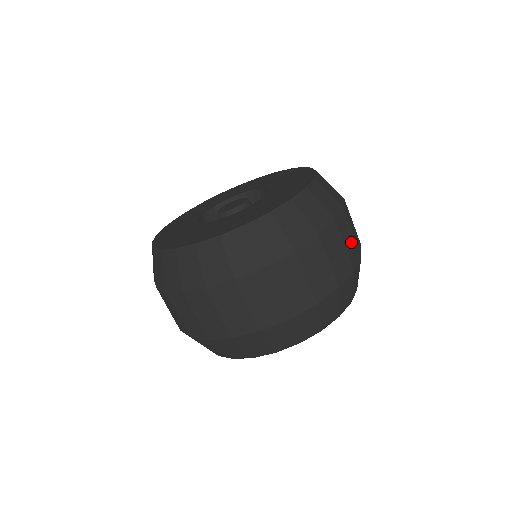
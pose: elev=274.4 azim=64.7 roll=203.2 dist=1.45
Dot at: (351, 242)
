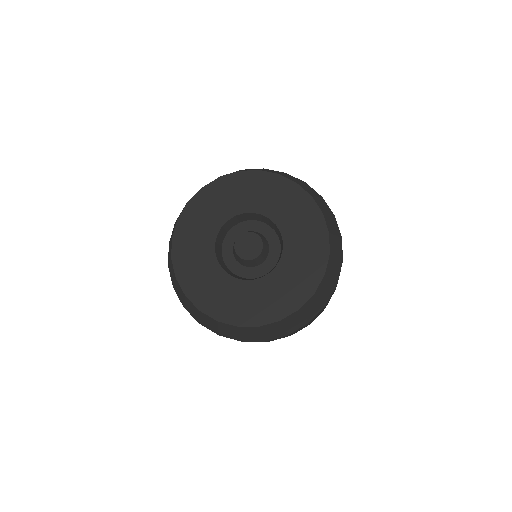
Dot at: occluded
